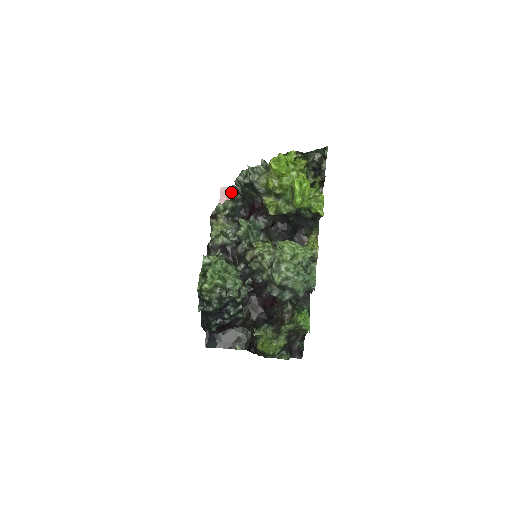
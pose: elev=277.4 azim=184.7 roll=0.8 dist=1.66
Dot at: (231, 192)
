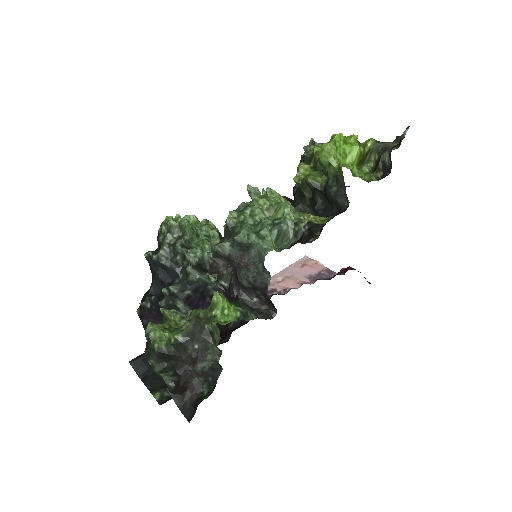
Dot at: occluded
